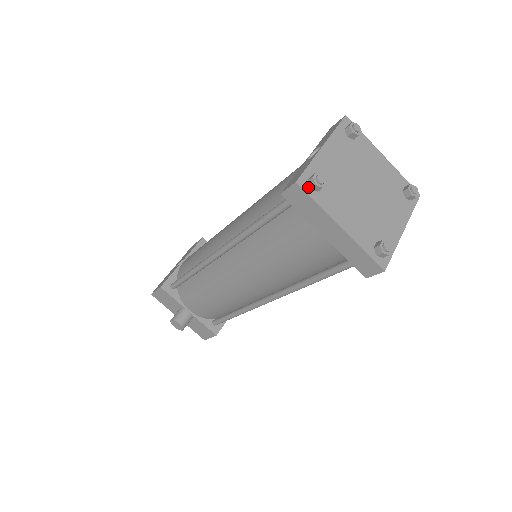
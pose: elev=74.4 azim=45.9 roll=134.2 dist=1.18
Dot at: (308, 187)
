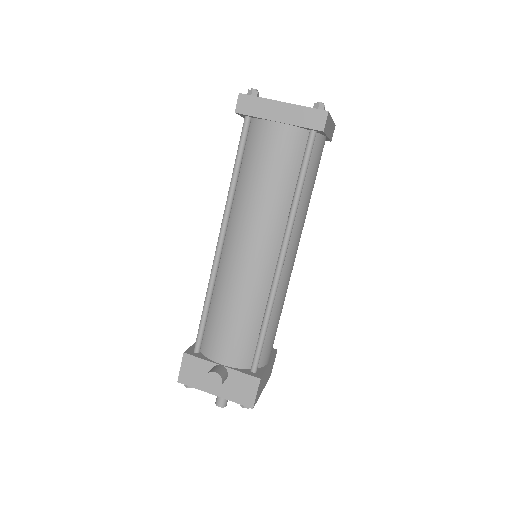
Dot at: (249, 96)
